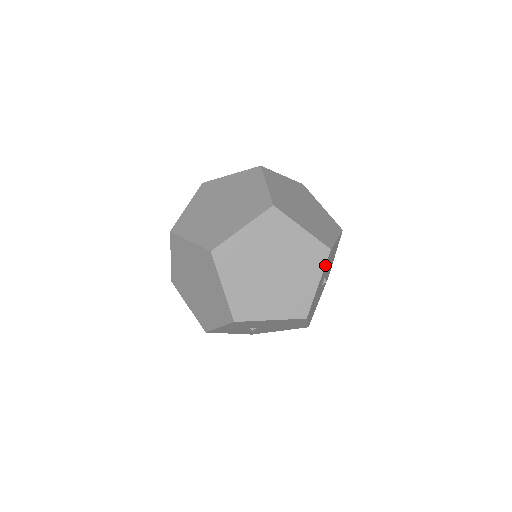
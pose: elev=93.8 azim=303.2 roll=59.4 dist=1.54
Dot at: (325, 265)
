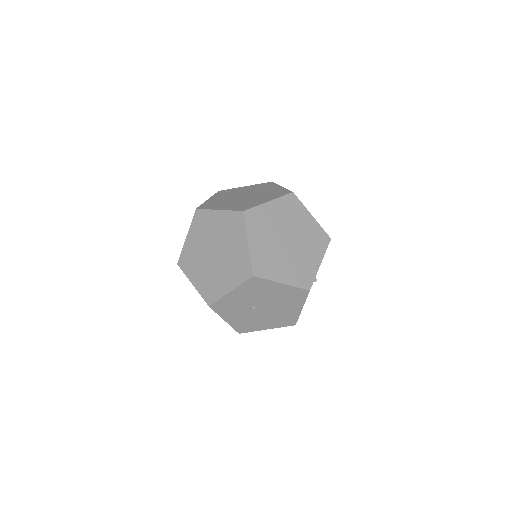
Dot at: occluded
